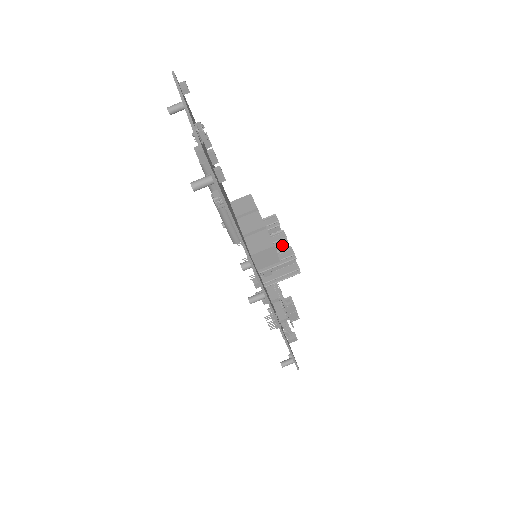
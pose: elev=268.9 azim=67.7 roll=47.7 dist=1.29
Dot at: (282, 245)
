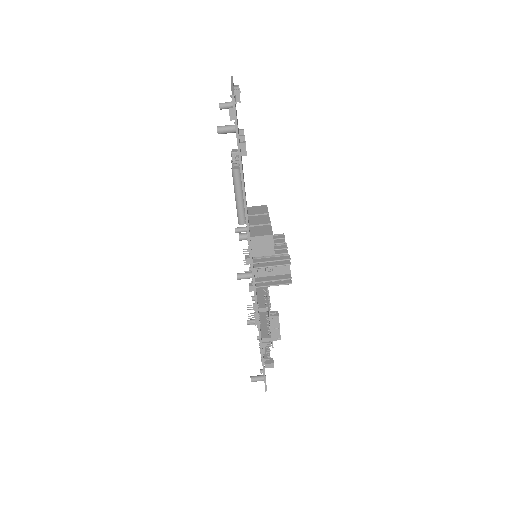
Dot at: occluded
